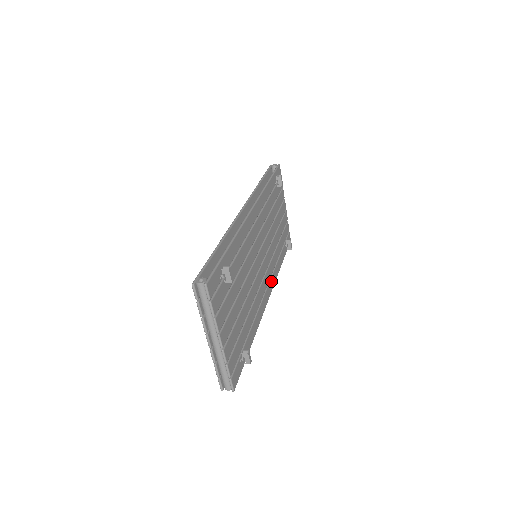
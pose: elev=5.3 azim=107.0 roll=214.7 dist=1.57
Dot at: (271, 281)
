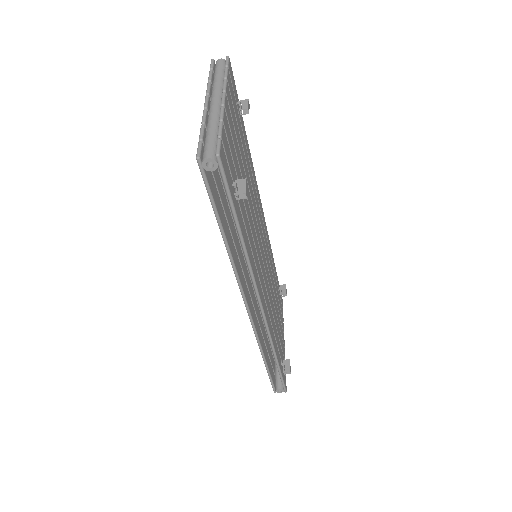
Dot at: (267, 313)
